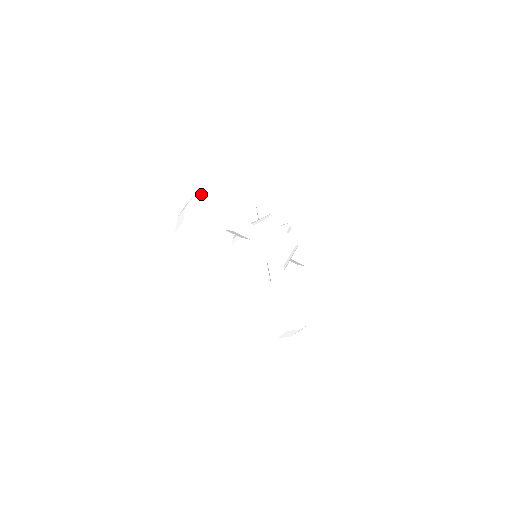
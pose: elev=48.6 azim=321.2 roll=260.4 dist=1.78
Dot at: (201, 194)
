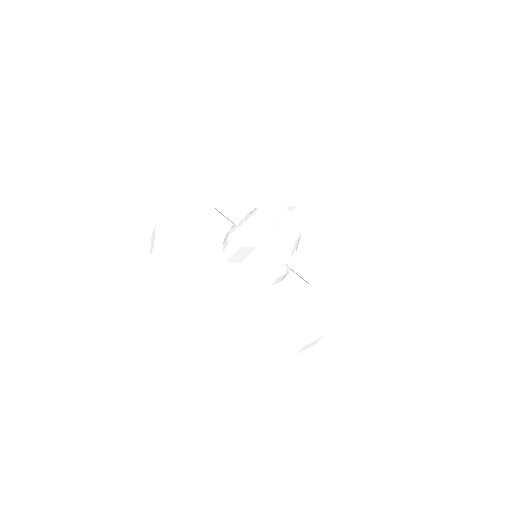
Dot at: (157, 252)
